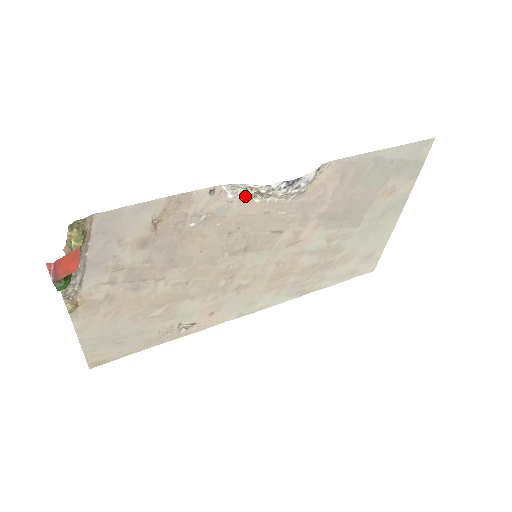
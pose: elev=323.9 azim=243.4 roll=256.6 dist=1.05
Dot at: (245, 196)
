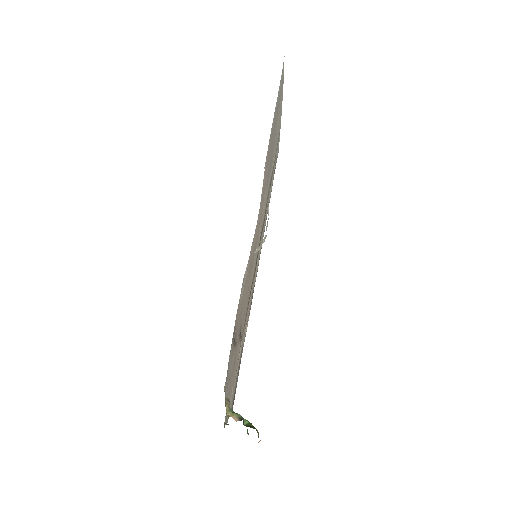
Dot at: occluded
